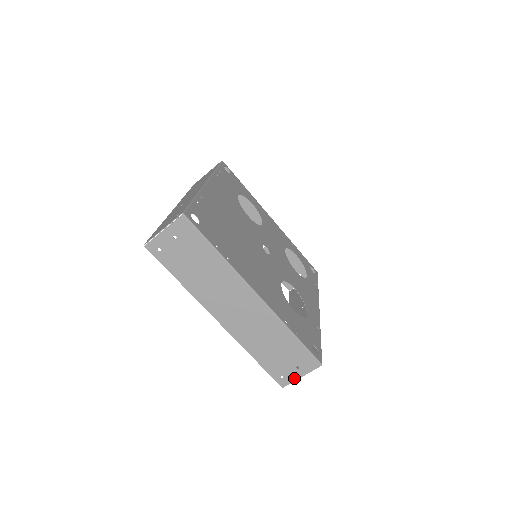
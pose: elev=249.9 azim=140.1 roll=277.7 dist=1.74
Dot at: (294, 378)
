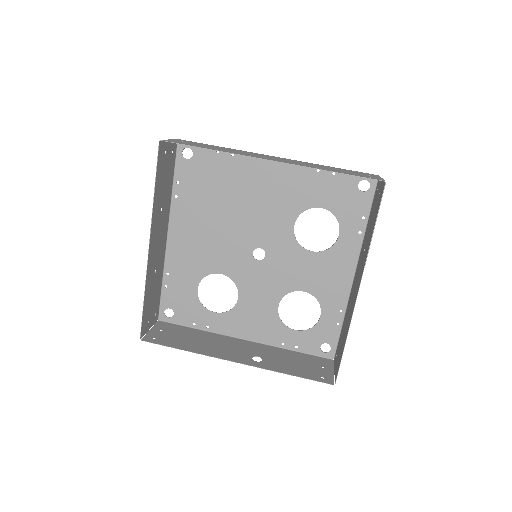
Dot at: (379, 178)
